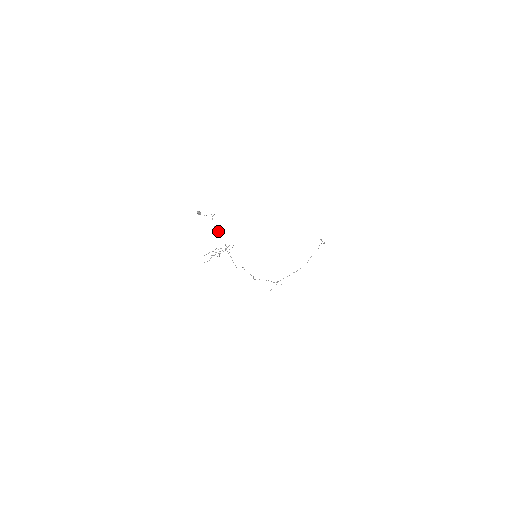
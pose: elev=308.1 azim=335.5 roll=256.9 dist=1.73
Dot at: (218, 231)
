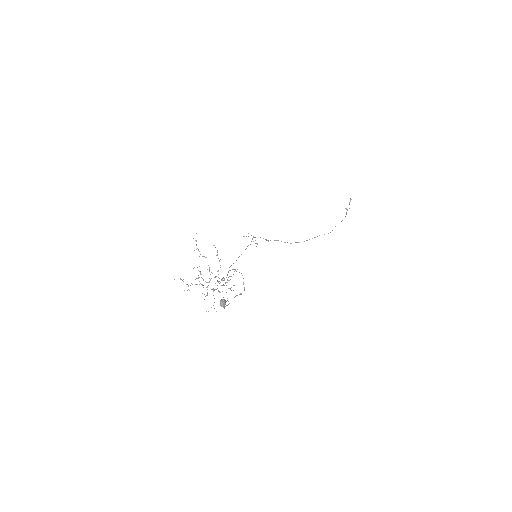
Dot at: occluded
